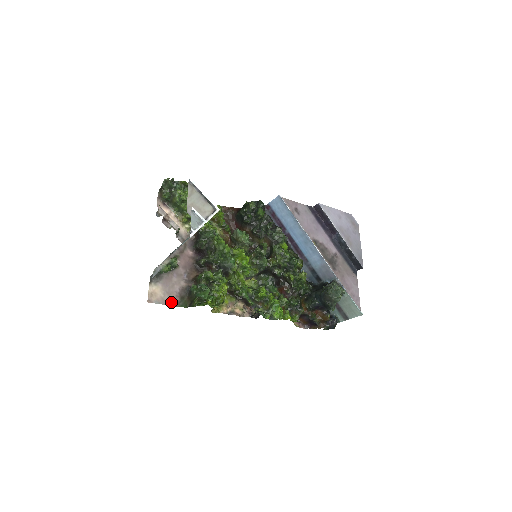
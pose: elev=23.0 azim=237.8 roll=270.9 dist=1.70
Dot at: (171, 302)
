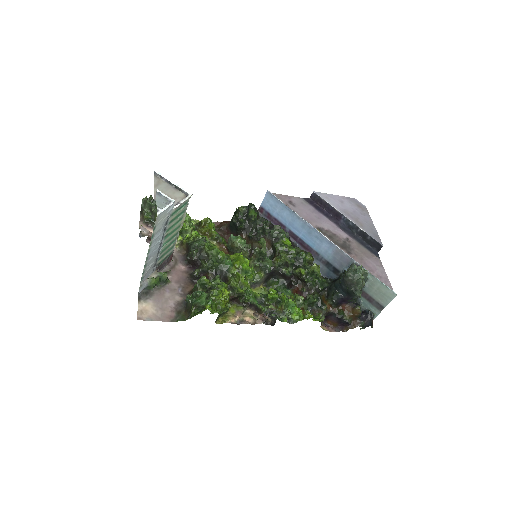
Dot at: (166, 318)
